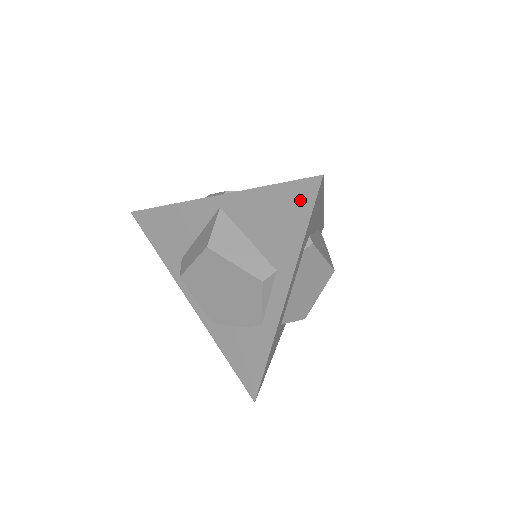
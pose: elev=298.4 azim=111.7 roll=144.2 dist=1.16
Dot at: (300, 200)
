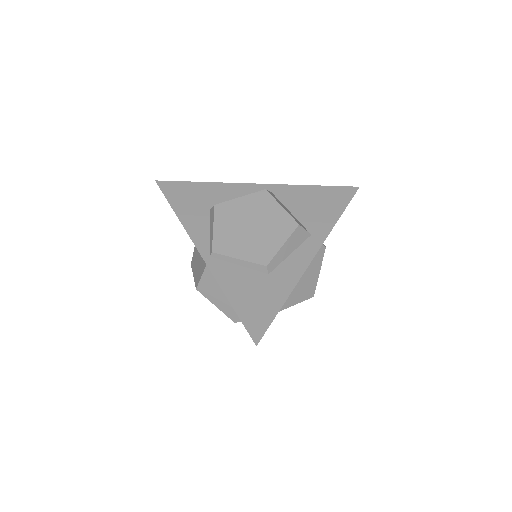
Dot at: occluded
